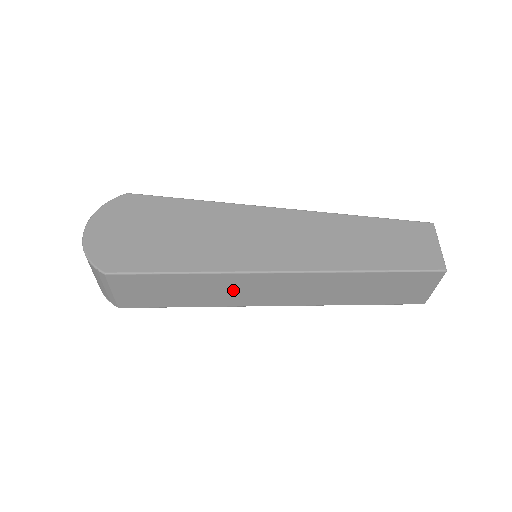
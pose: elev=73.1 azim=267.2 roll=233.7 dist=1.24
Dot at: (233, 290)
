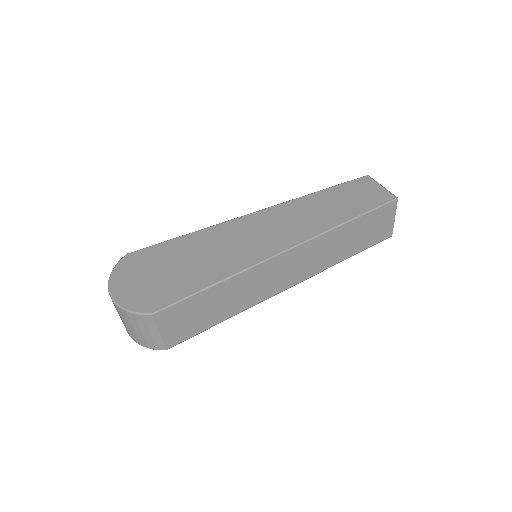
Dot at: (256, 285)
